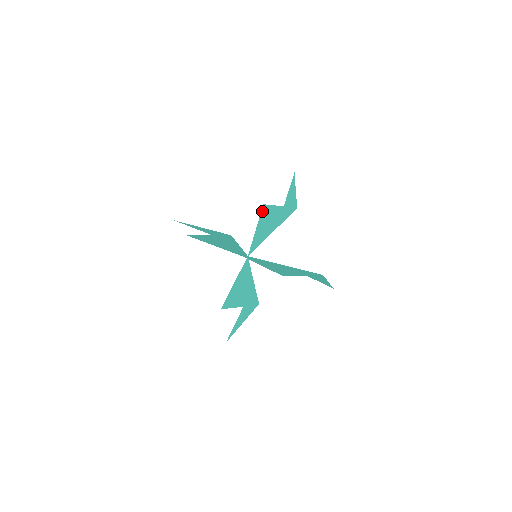
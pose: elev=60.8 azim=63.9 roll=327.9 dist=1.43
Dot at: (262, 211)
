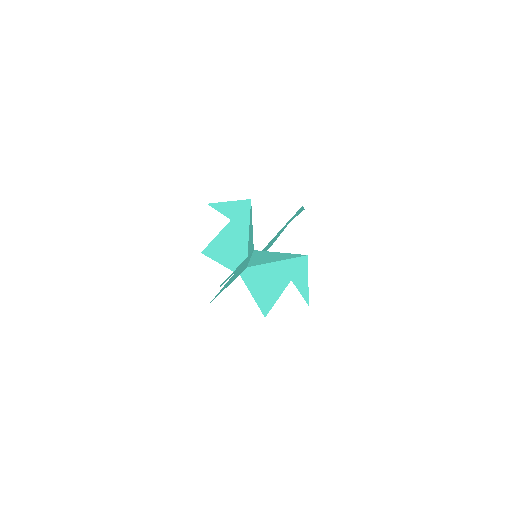
Dot at: (268, 248)
